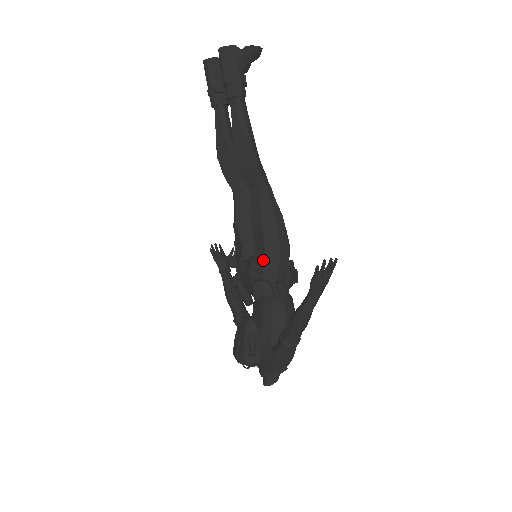
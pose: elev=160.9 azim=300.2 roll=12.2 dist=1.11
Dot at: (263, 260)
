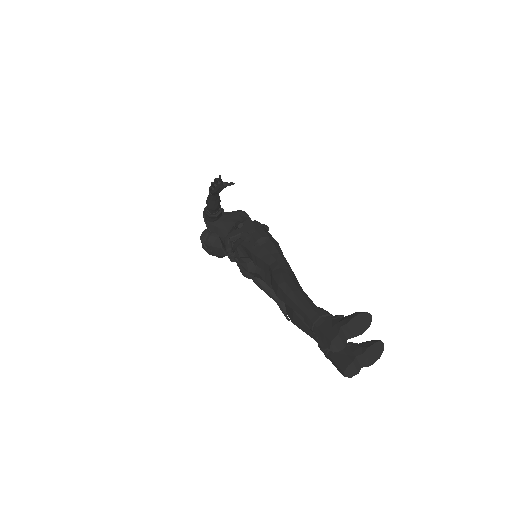
Dot at: (261, 279)
